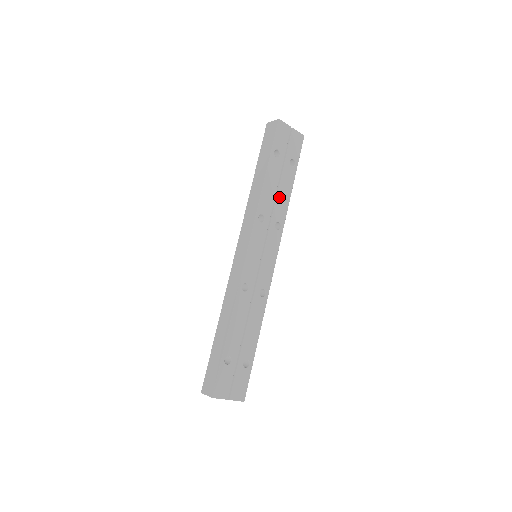
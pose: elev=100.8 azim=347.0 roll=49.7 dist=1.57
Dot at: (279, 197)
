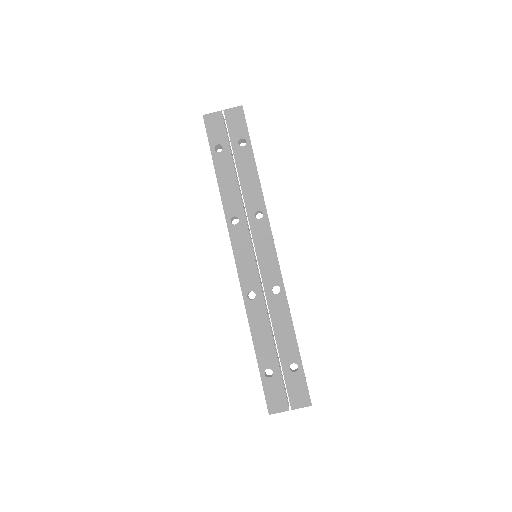
Dot at: (244, 187)
